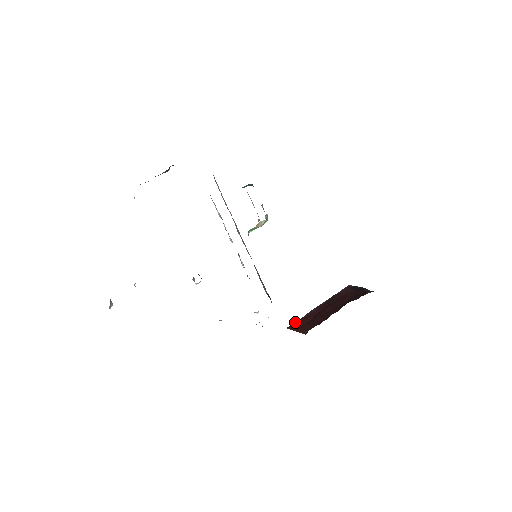
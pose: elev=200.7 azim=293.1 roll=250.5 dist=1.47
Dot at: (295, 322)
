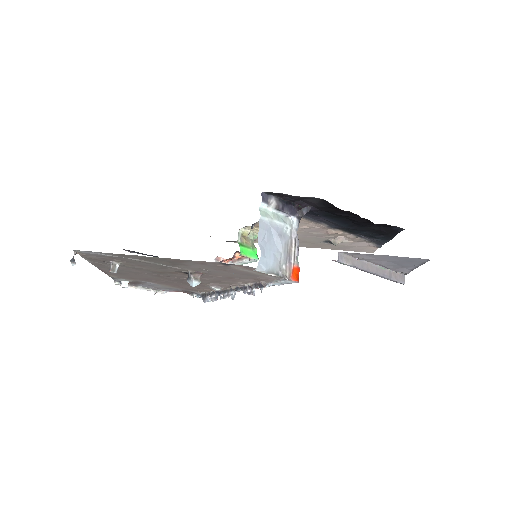
Dot at: (340, 260)
